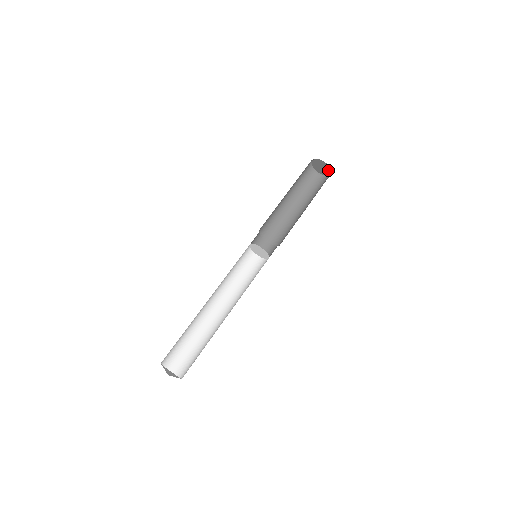
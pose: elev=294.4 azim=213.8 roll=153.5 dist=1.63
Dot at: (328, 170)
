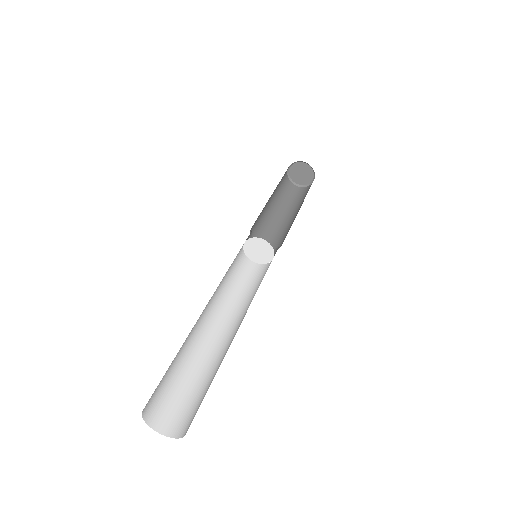
Dot at: (310, 172)
